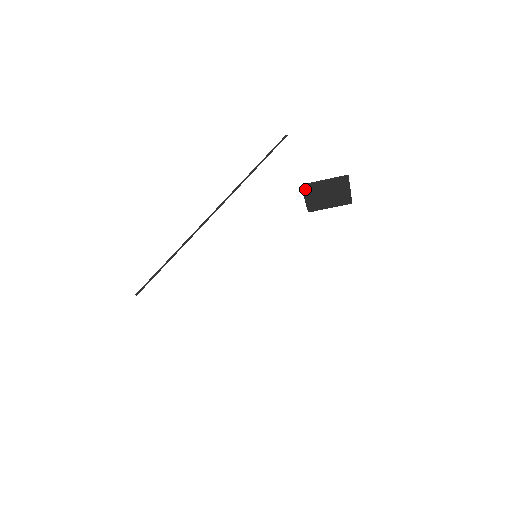
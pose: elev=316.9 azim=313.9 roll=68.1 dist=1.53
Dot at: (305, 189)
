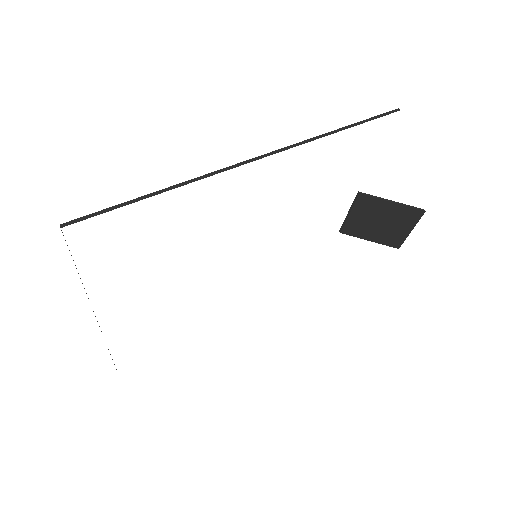
Dot at: (360, 200)
